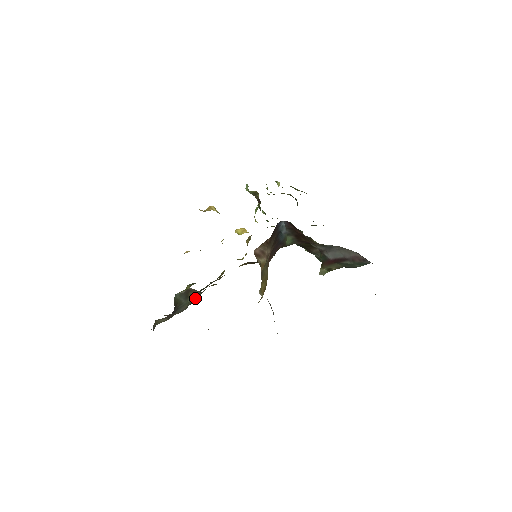
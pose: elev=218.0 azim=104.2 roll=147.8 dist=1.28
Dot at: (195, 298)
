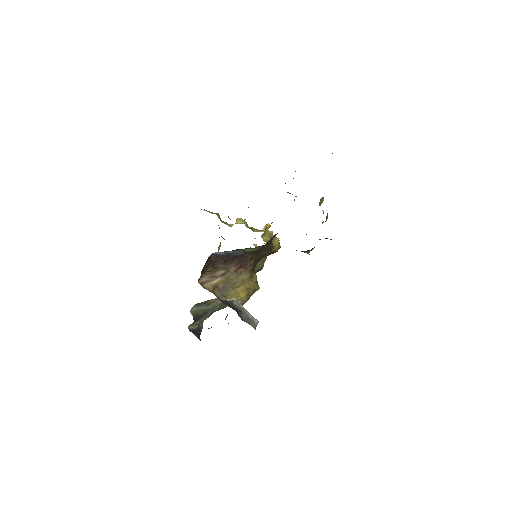
Dot at: occluded
